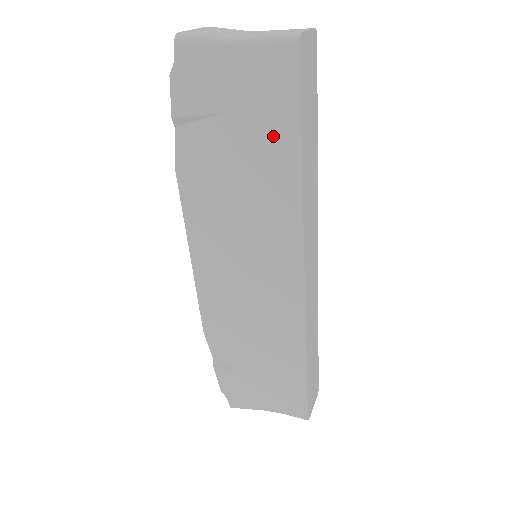
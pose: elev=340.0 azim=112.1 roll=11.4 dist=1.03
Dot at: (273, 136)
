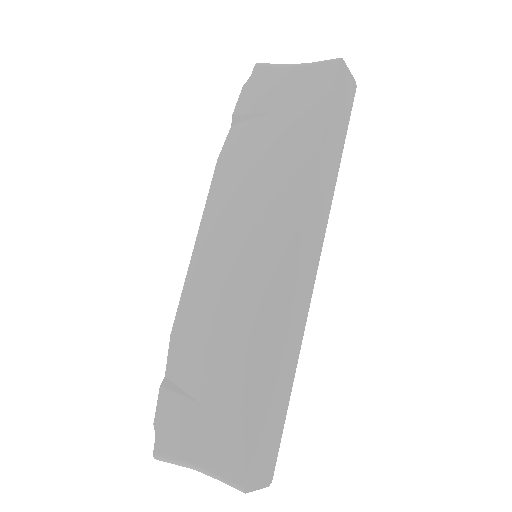
Dot at: (303, 124)
